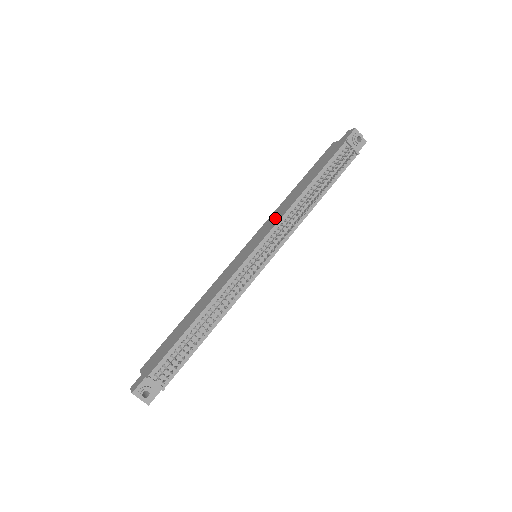
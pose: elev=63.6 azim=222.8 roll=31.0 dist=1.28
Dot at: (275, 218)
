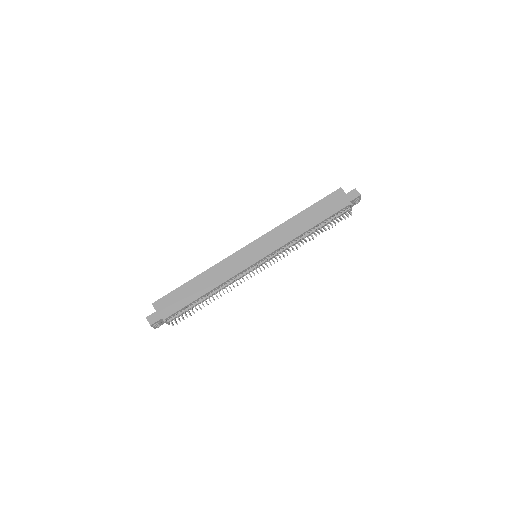
Dot at: (281, 238)
